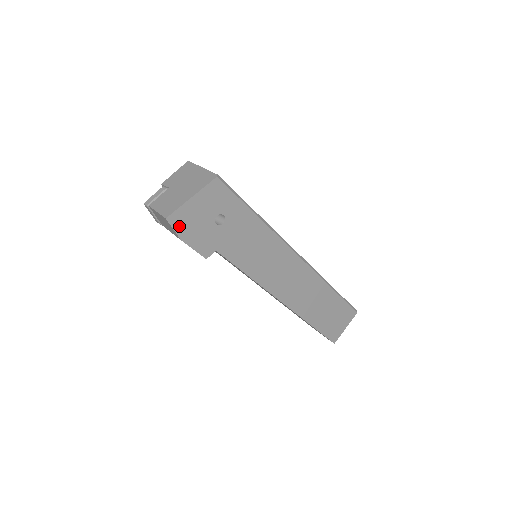
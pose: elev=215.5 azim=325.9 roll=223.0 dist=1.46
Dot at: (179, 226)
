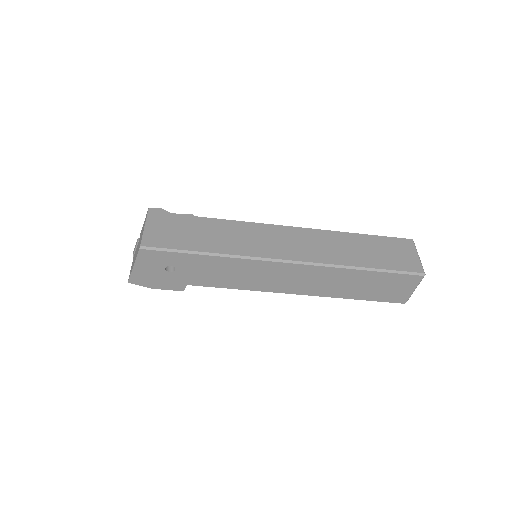
Dot at: (142, 283)
